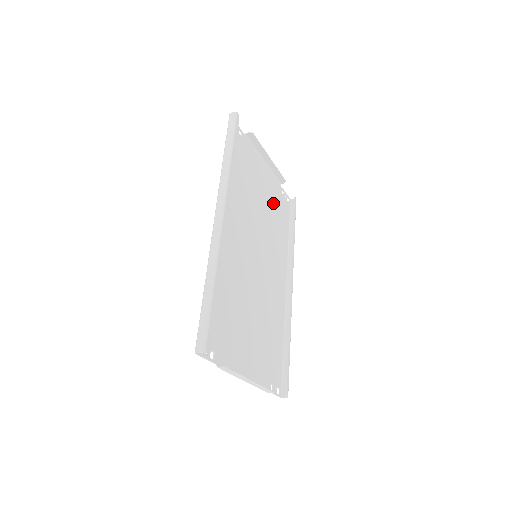
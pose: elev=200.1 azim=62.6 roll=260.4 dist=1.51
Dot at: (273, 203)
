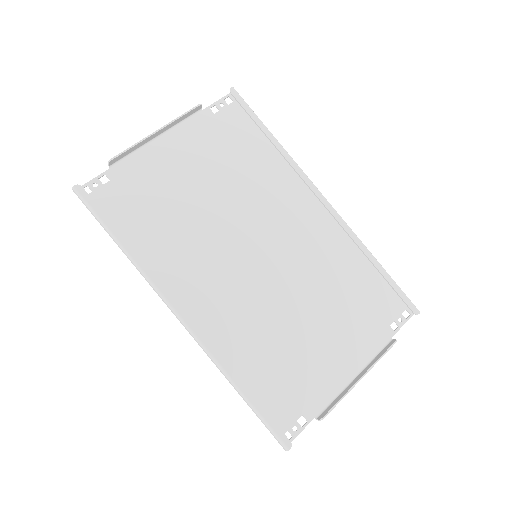
Dot at: (216, 154)
